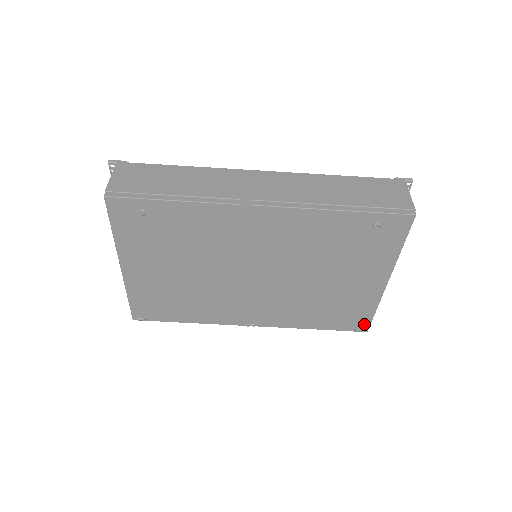
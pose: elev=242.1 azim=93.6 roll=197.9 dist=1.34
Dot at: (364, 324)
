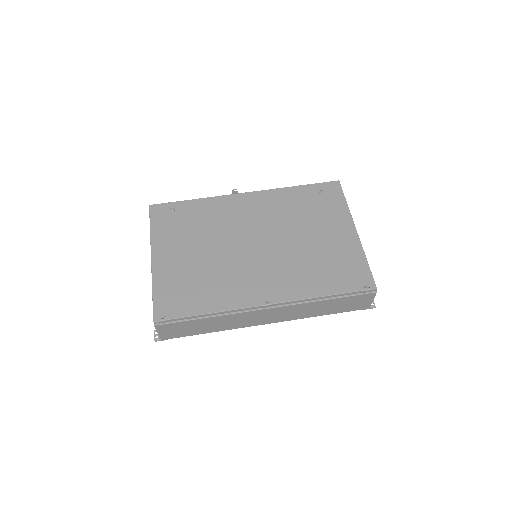
Dot at: (368, 279)
